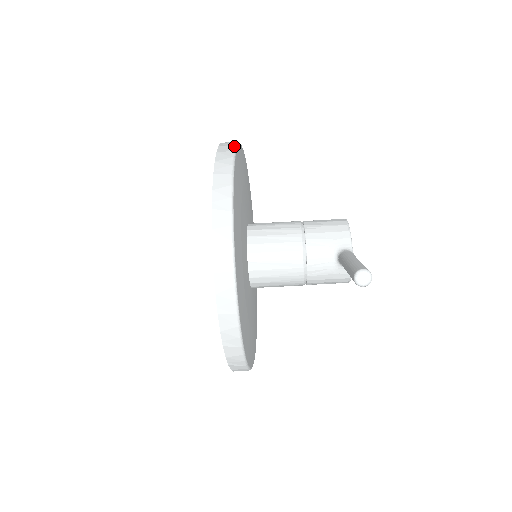
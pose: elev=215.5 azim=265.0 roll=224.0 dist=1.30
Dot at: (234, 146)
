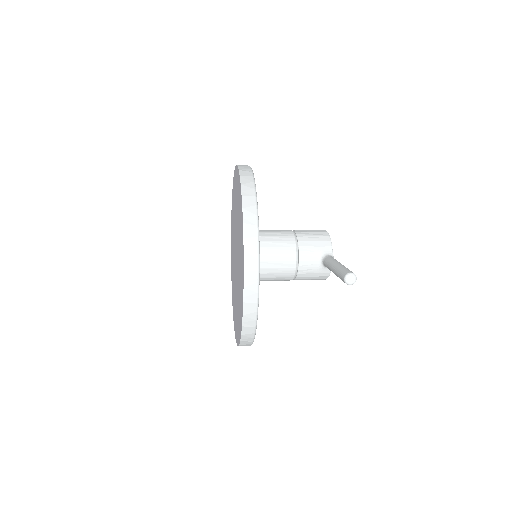
Dot at: (251, 171)
